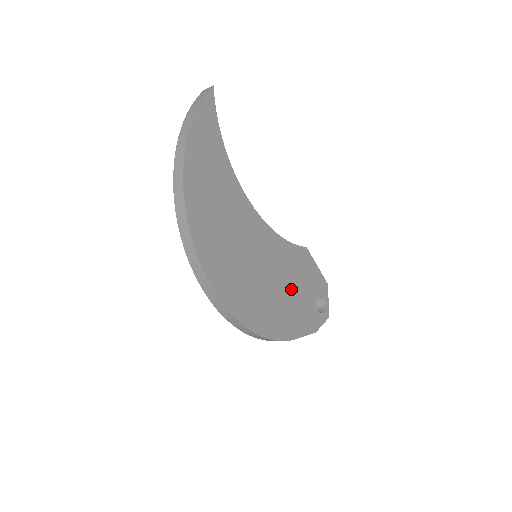
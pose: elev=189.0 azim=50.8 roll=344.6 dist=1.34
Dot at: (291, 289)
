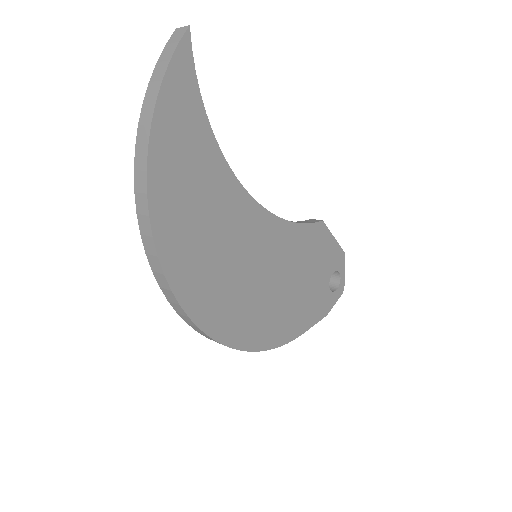
Dot at: (300, 281)
